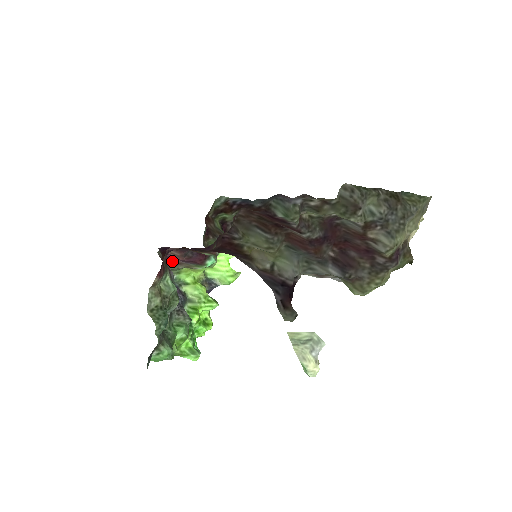
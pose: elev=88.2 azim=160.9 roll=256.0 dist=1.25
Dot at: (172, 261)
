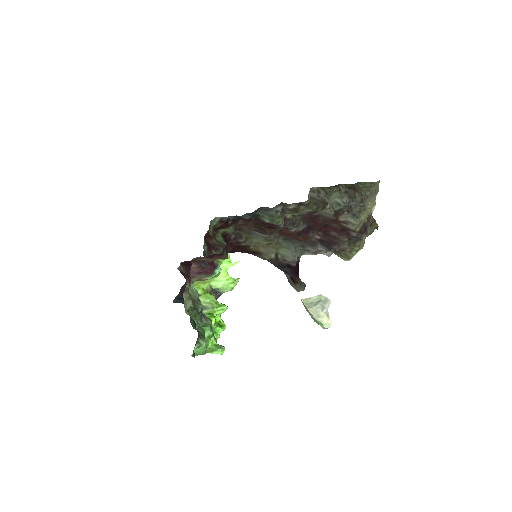
Dot at: occluded
